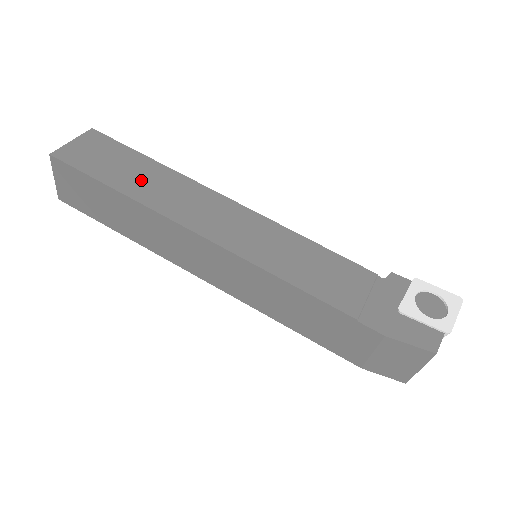
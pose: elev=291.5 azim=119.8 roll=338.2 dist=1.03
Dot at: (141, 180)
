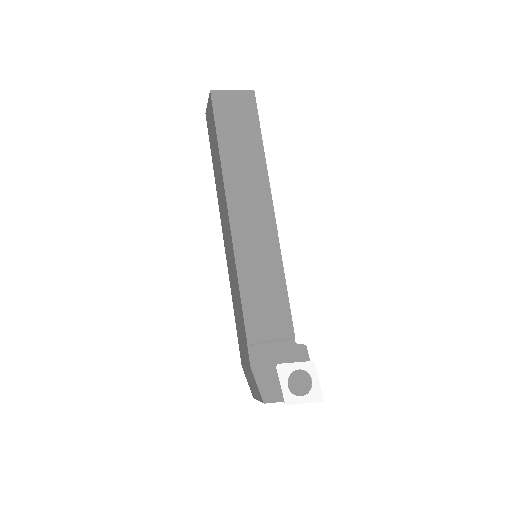
Dot at: (239, 153)
